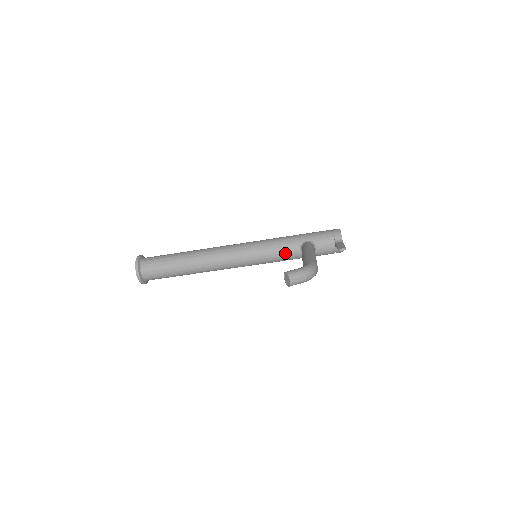
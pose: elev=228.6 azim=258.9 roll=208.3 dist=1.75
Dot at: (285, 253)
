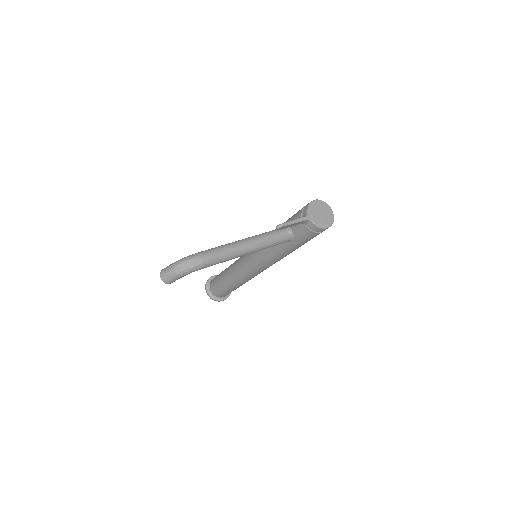
Dot at: (274, 246)
